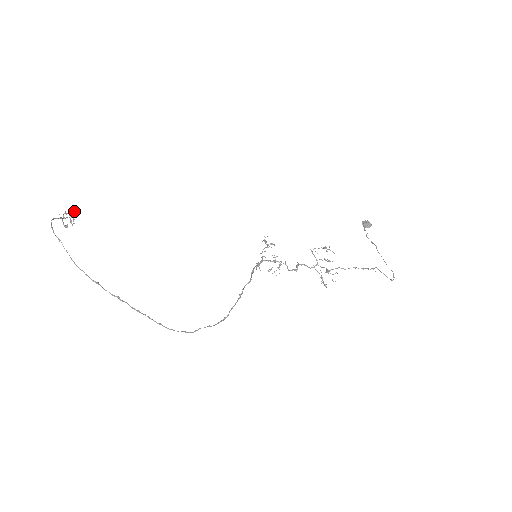
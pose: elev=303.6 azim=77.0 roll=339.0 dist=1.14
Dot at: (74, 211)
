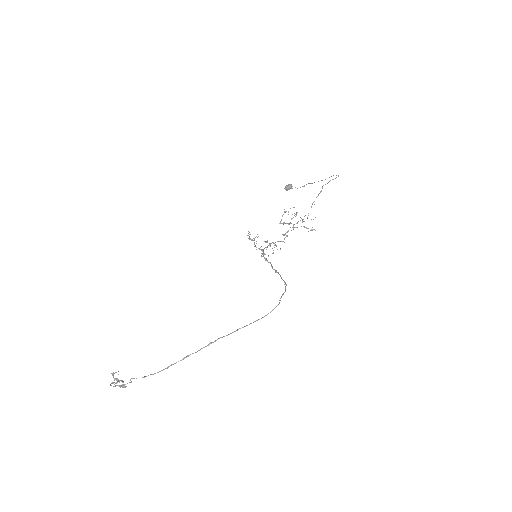
Dot at: occluded
